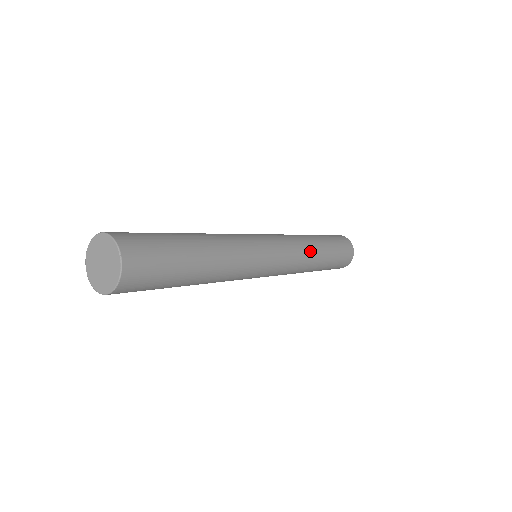
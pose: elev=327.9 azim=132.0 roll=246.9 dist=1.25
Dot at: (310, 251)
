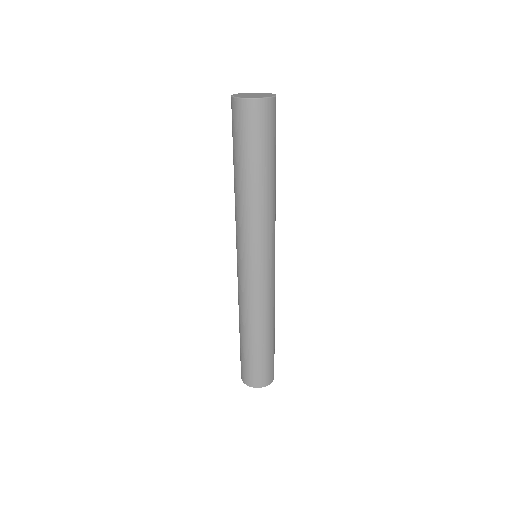
Dot at: occluded
